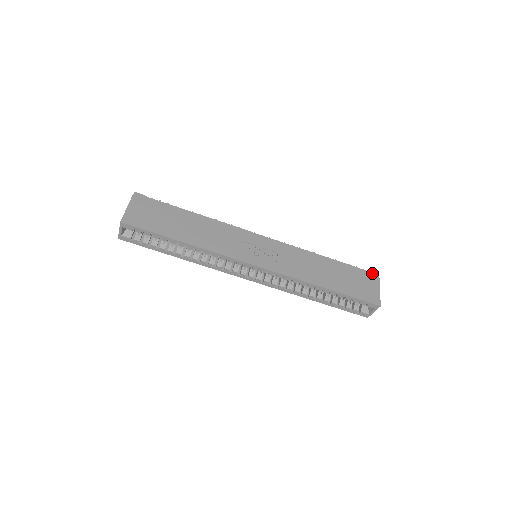
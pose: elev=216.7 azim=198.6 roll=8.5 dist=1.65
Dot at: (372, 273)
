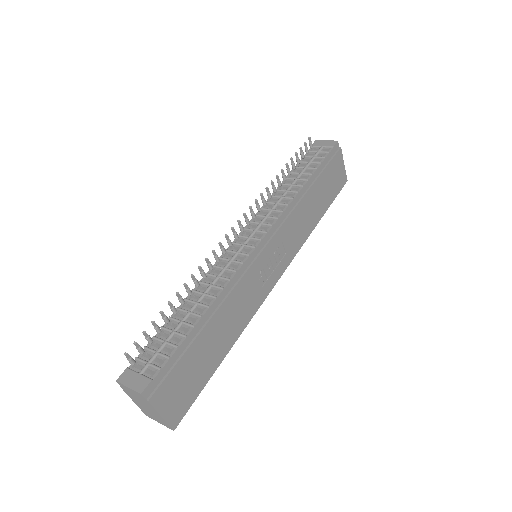
Dot at: (335, 147)
